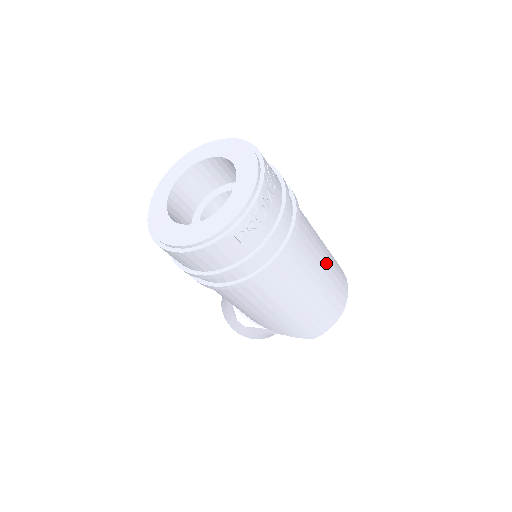
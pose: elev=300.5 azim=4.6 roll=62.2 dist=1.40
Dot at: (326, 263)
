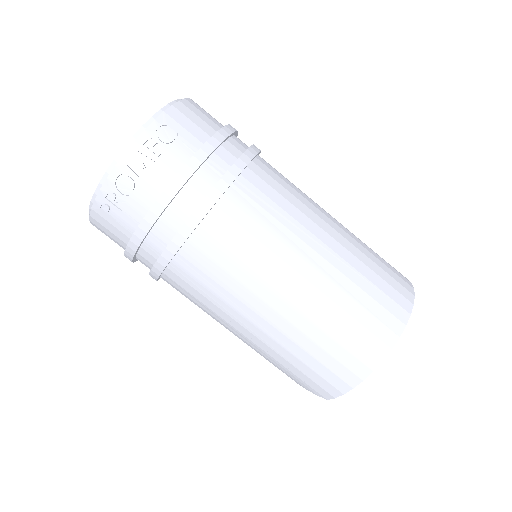
Dot at: (310, 282)
